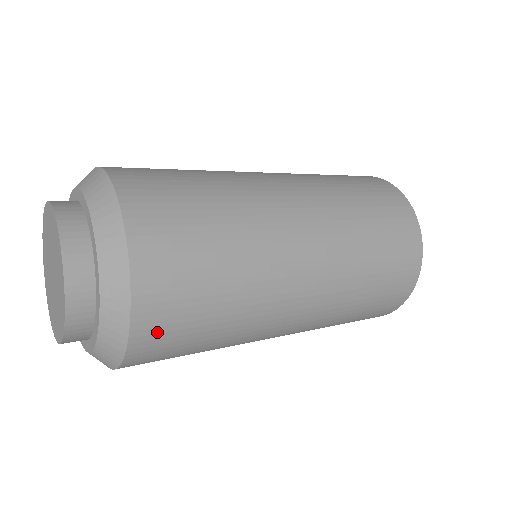
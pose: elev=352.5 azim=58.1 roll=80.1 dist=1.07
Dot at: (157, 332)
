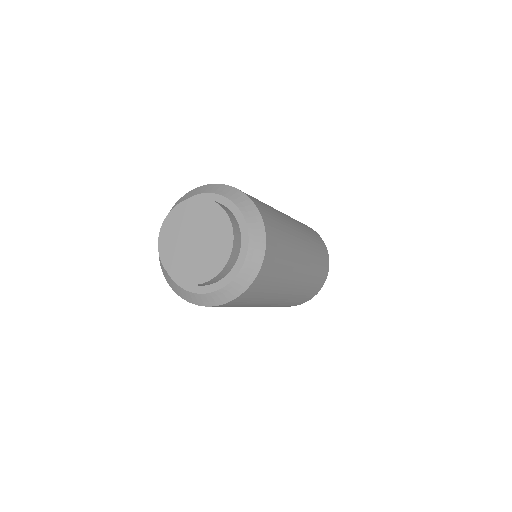
Dot at: (272, 245)
